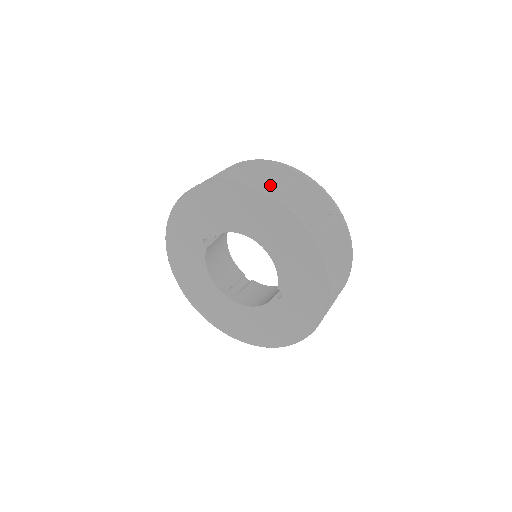
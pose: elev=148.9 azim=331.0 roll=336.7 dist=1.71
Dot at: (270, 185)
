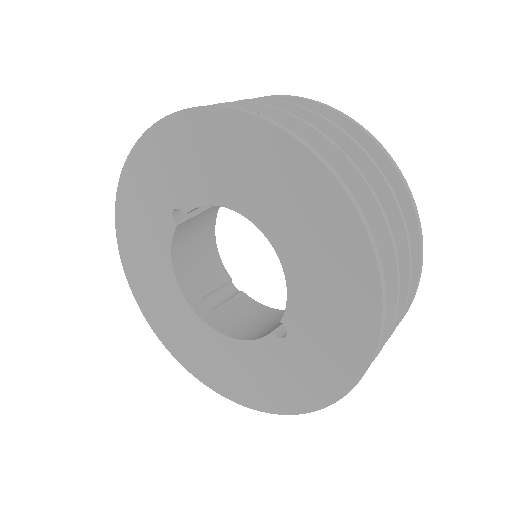
Dot at: (311, 135)
